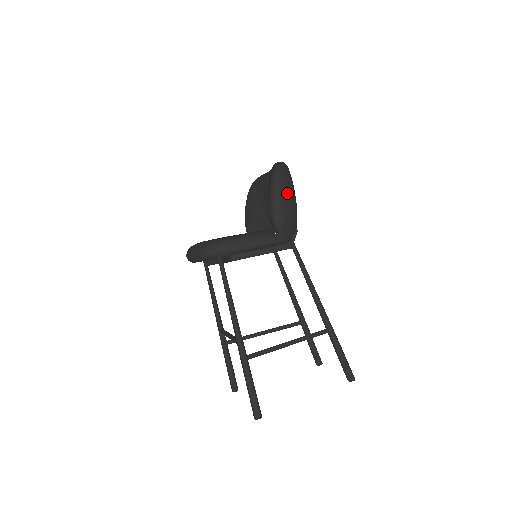
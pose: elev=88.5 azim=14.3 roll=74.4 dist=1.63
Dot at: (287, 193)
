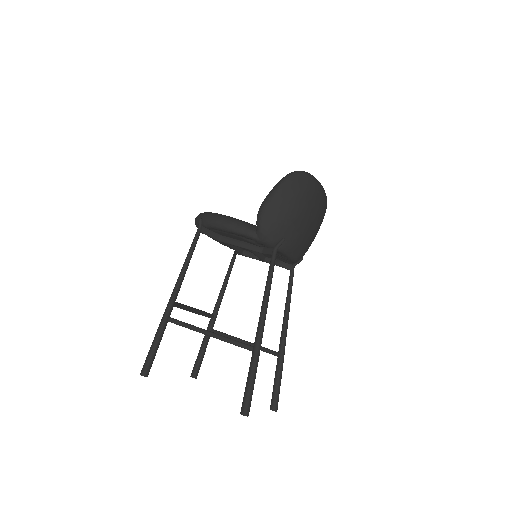
Dot at: (286, 197)
